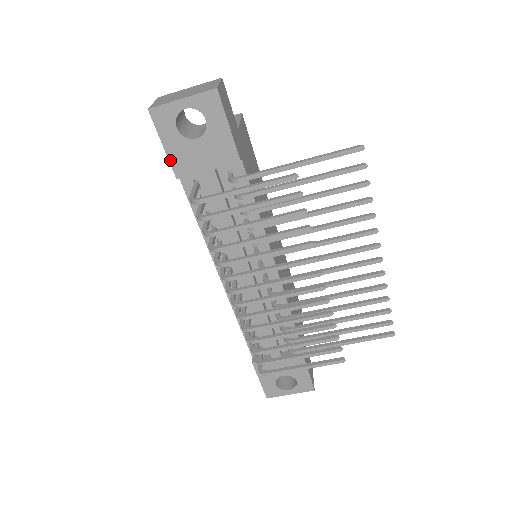
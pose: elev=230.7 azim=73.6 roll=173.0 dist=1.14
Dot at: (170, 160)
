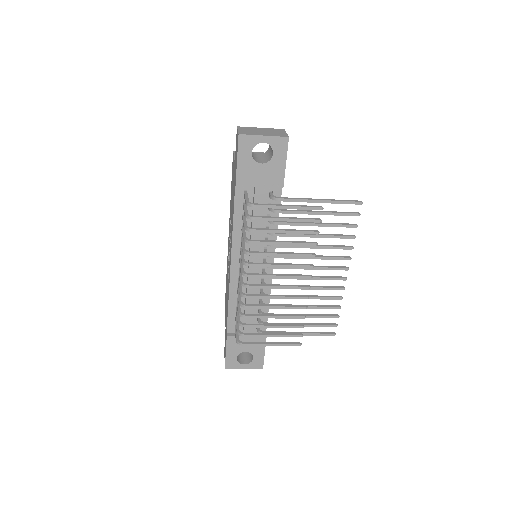
Dot at: (237, 172)
